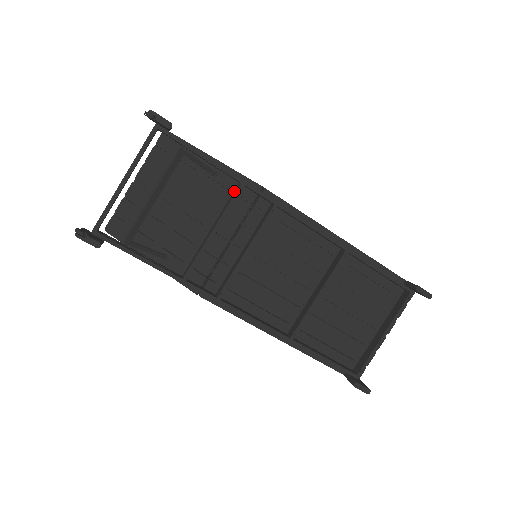
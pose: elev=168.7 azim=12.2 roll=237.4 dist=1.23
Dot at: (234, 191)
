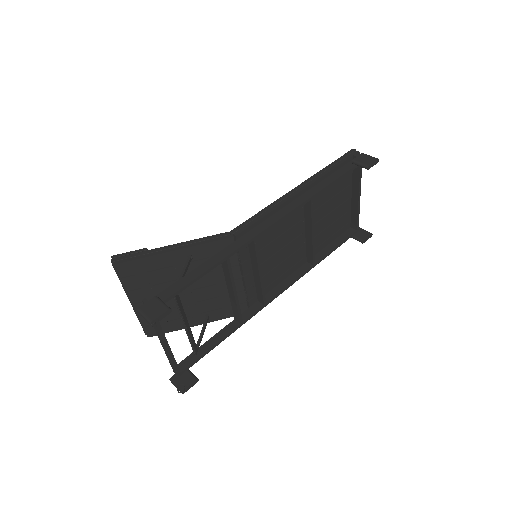
Dot at: (222, 263)
